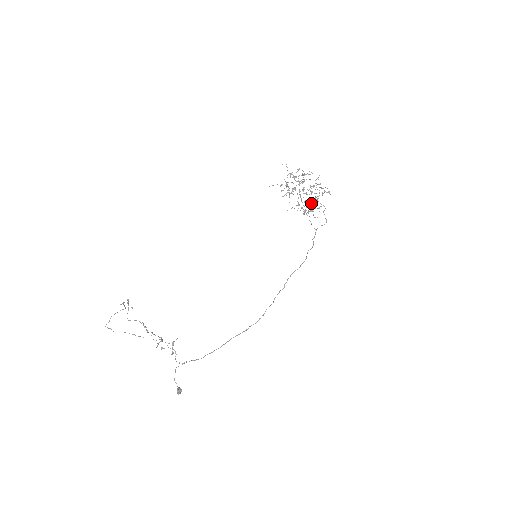
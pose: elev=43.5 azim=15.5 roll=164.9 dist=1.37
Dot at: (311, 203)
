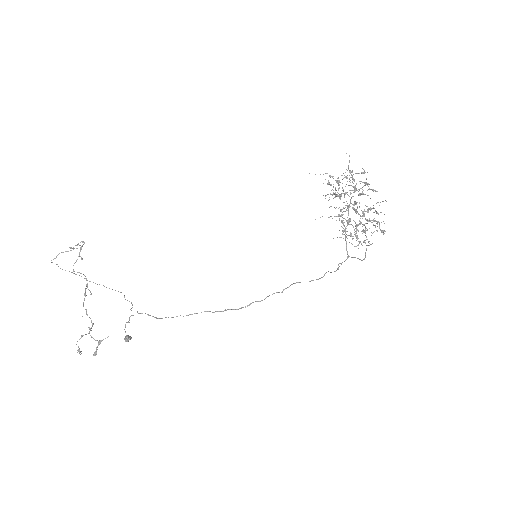
Dot at: (355, 228)
